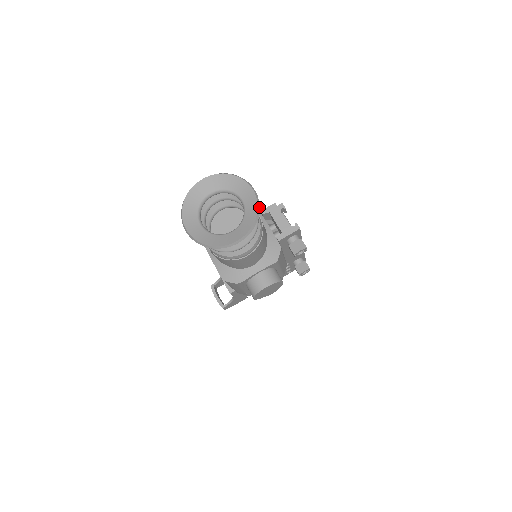
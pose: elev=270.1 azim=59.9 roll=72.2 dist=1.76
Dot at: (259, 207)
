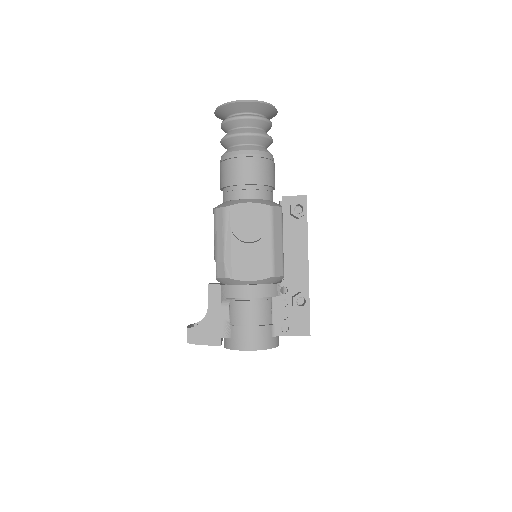
Dot at: (274, 107)
